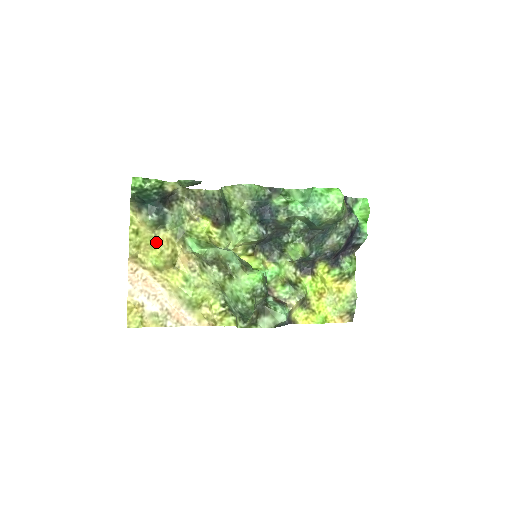
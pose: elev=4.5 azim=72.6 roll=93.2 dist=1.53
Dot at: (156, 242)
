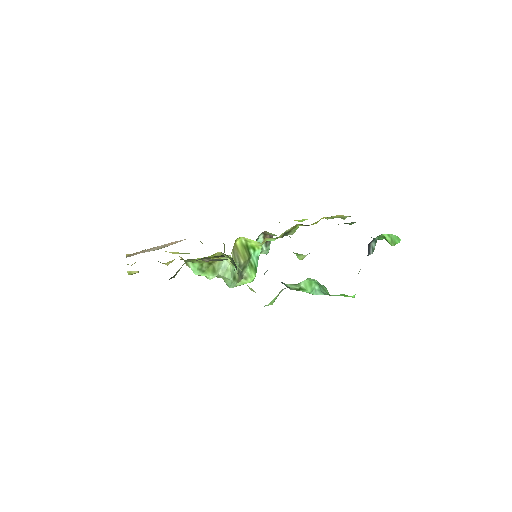
Dot at: occluded
